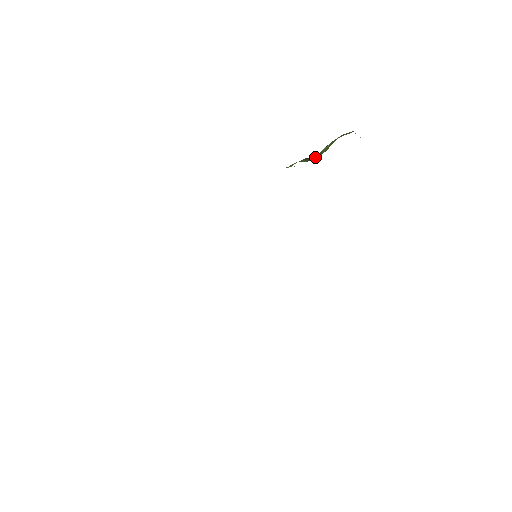
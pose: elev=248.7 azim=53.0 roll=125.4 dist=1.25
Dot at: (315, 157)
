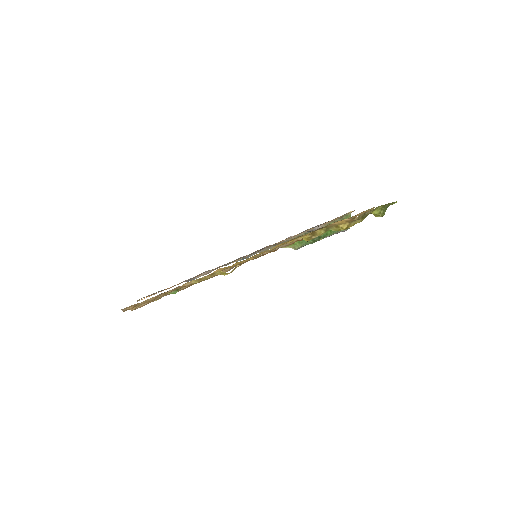
Dot at: occluded
